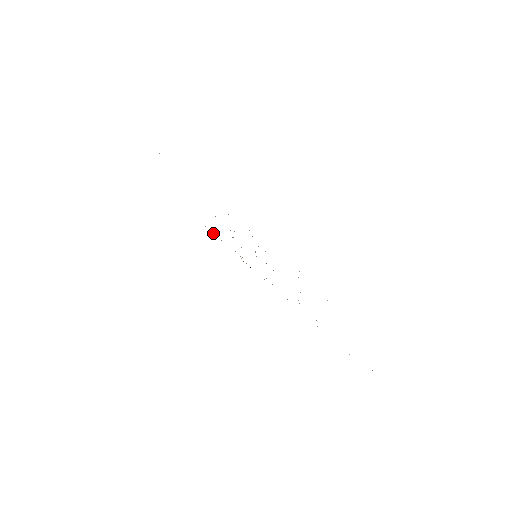
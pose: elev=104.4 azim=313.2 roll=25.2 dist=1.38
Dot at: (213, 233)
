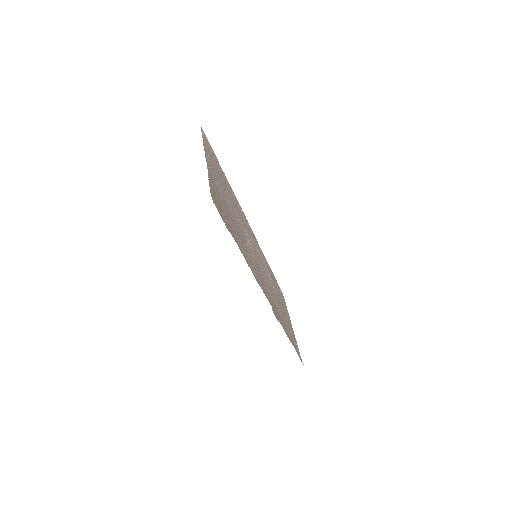
Dot at: (209, 144)
